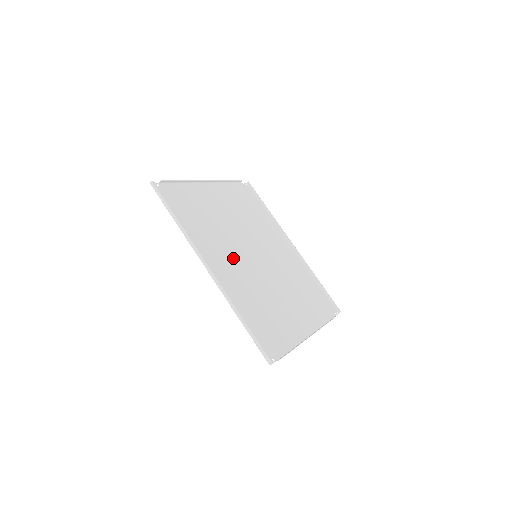
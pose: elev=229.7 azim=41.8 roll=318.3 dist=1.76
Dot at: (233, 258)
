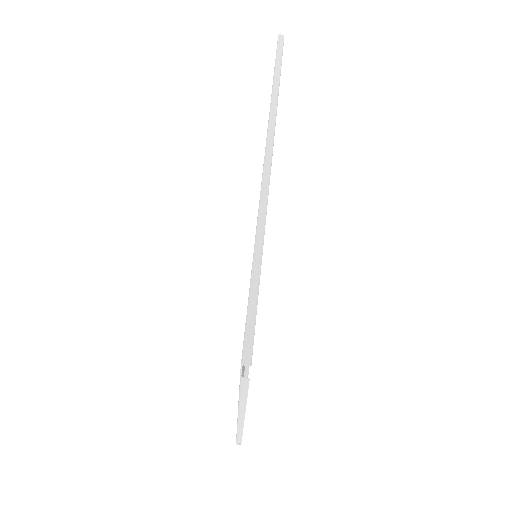
Dot at: occluded
